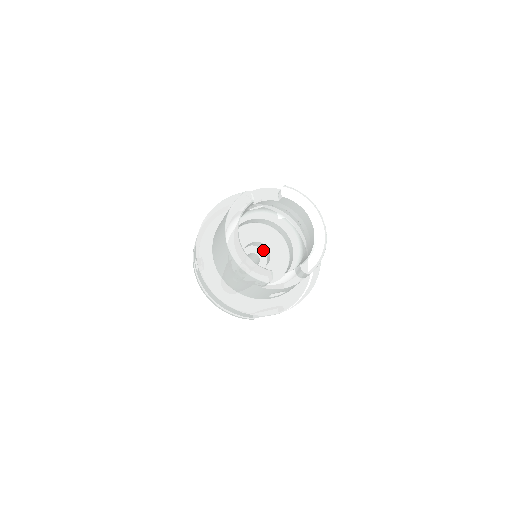
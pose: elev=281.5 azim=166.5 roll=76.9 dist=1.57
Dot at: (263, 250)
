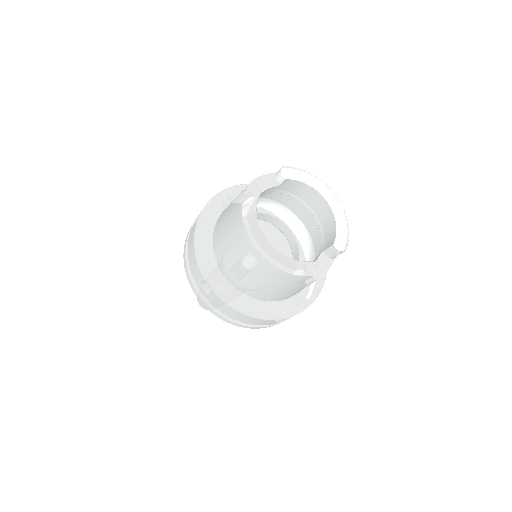
Dot at: occluded
